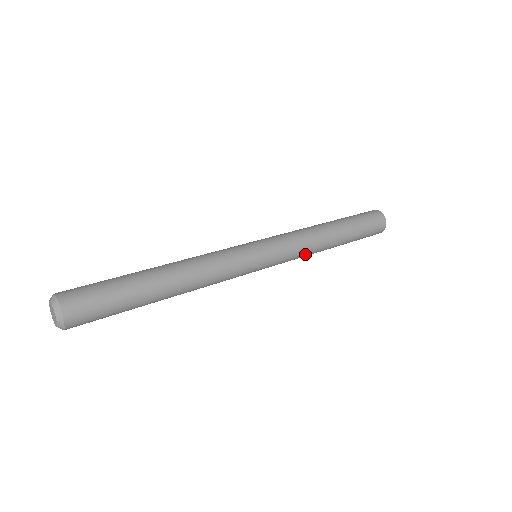
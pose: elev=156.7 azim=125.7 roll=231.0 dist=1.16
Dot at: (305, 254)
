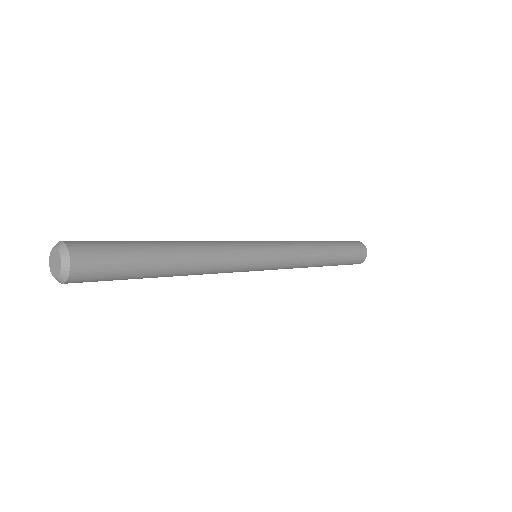
Dot at: (300, 264)
